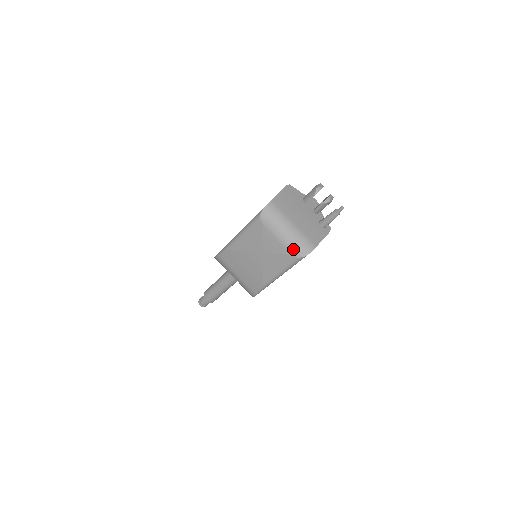
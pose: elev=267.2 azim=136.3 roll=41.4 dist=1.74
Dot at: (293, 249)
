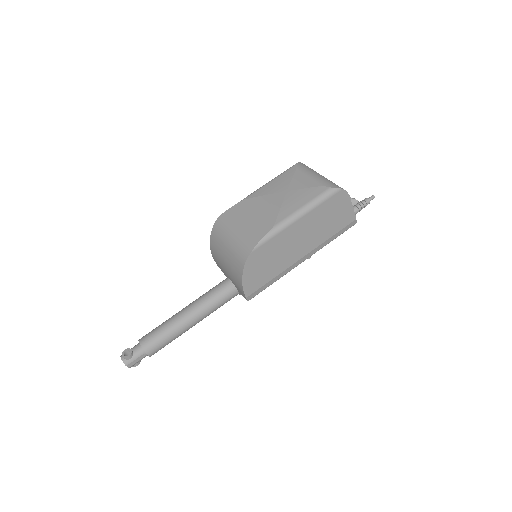
Dot at: (326, 182)
